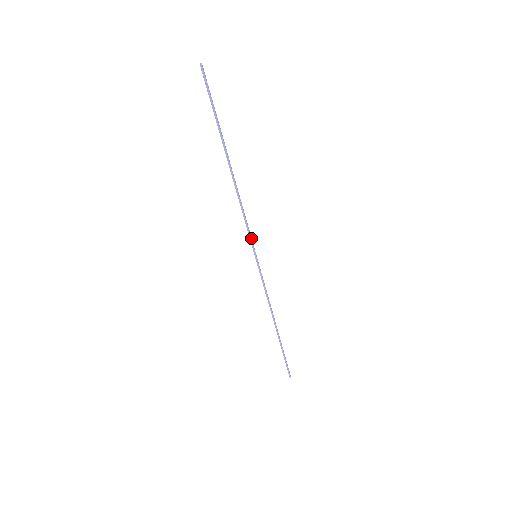
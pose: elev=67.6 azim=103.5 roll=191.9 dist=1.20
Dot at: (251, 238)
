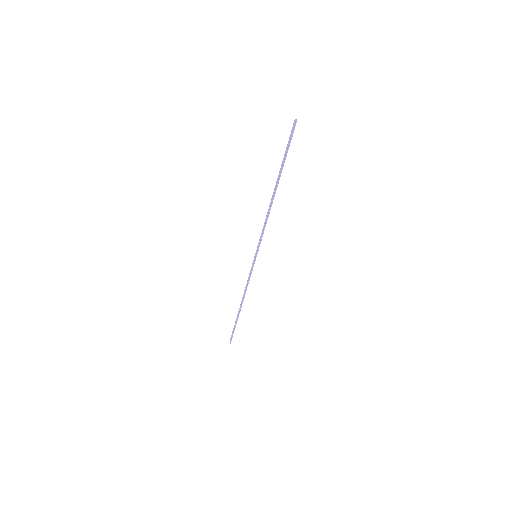
Dot at: (260, 243)
